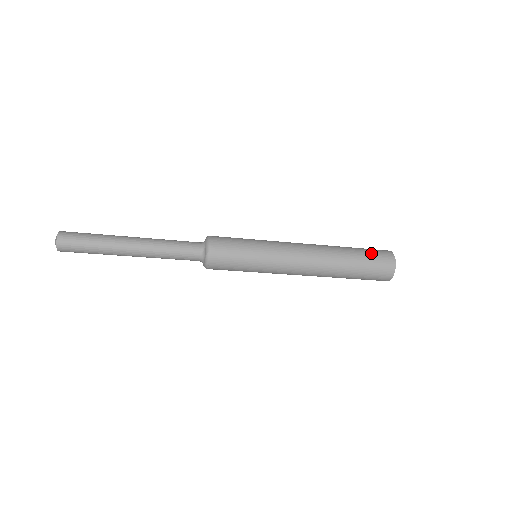
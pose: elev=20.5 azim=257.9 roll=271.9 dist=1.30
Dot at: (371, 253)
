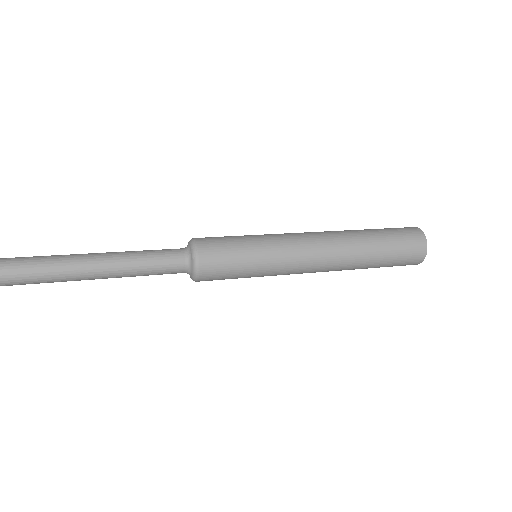
Dot at: (399, 241)
